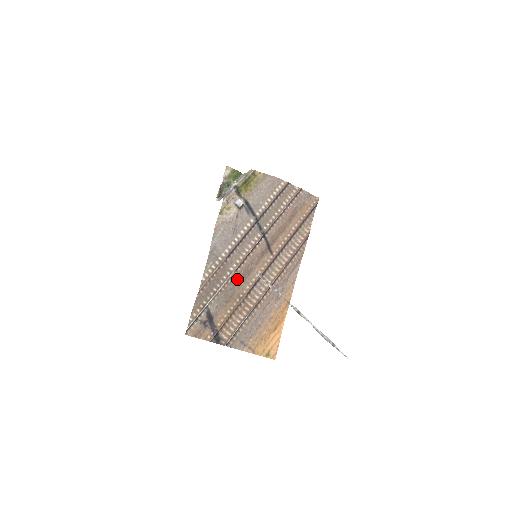
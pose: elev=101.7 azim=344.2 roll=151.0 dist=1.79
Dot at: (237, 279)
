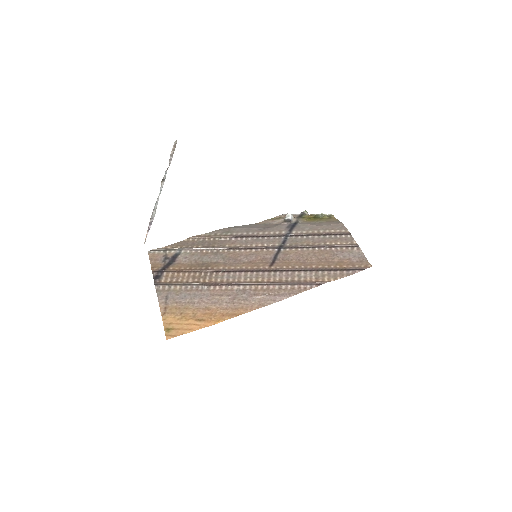
Dot at: (222, 255)
